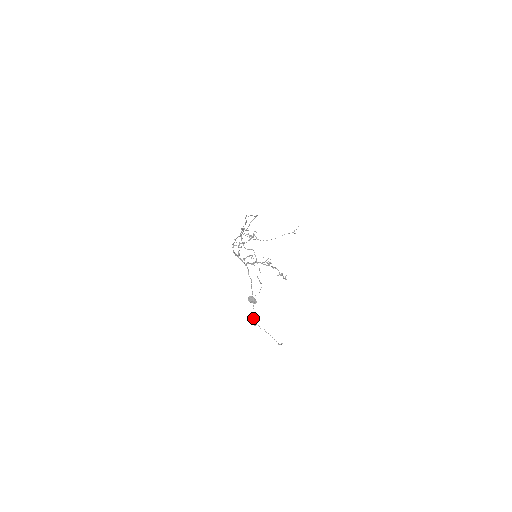
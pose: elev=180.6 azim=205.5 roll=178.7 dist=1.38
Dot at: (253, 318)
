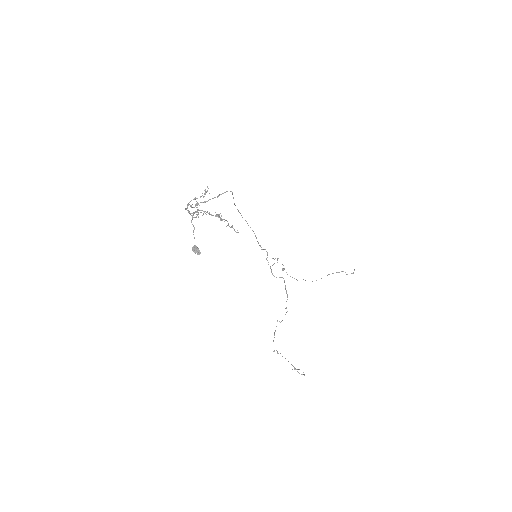
Dot at: occluded
